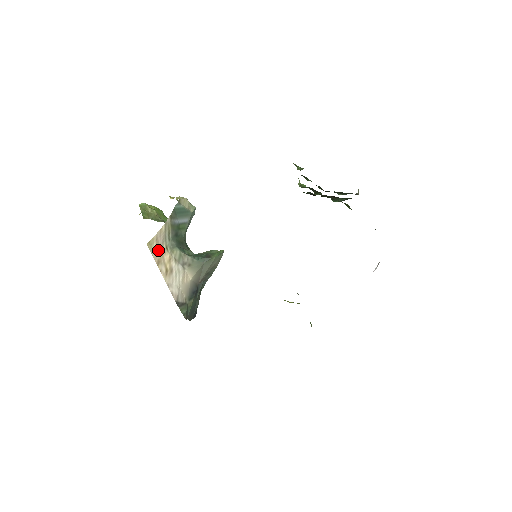
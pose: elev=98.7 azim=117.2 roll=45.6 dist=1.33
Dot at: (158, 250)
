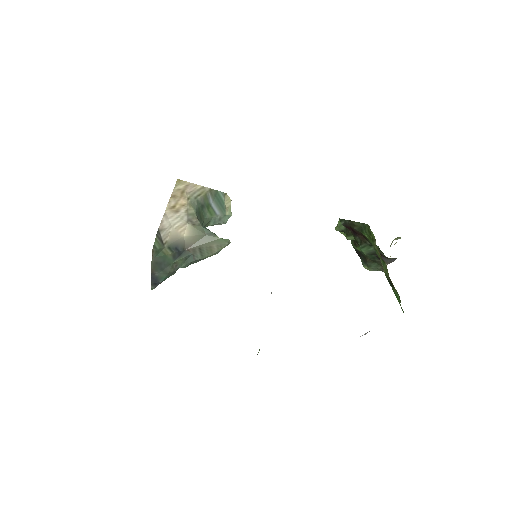
Dot at: (181, 191)
